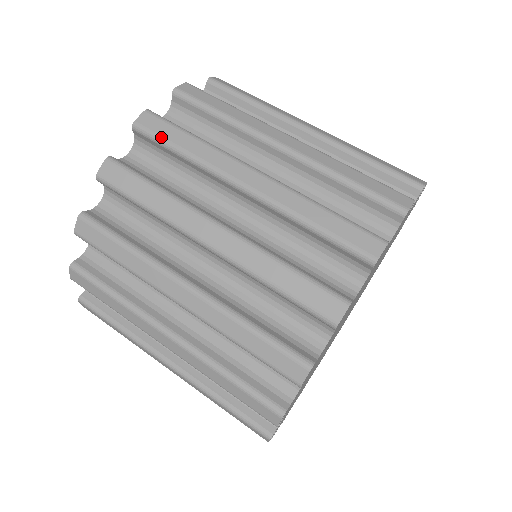
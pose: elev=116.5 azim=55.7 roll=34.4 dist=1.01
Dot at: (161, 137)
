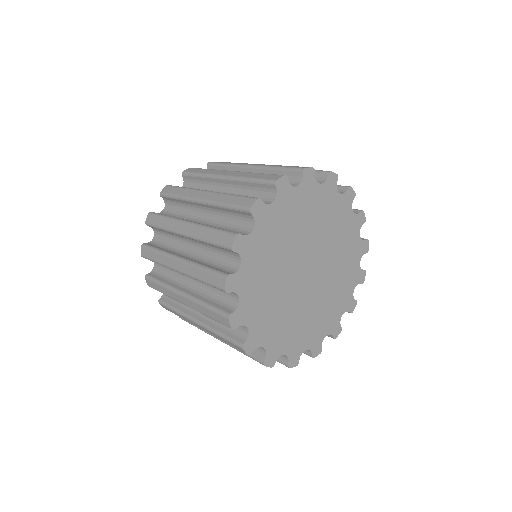
Dot at: occluded
